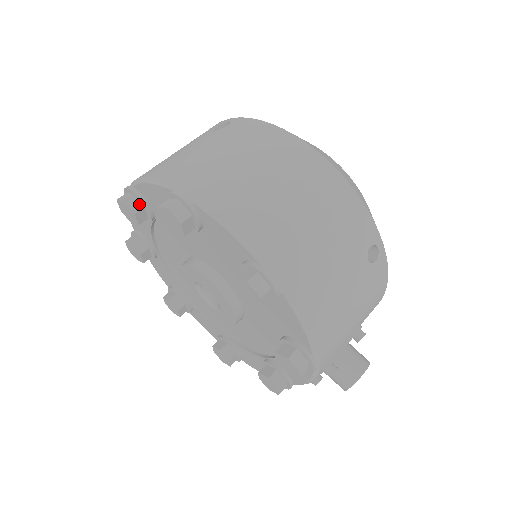
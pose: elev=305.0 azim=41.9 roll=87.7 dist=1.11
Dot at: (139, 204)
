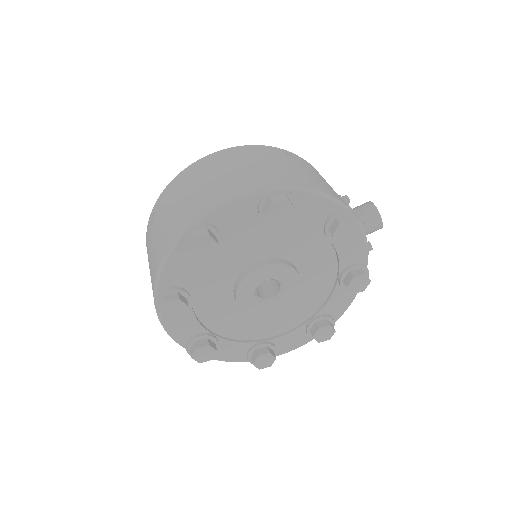
Dot at: (173, 294)
